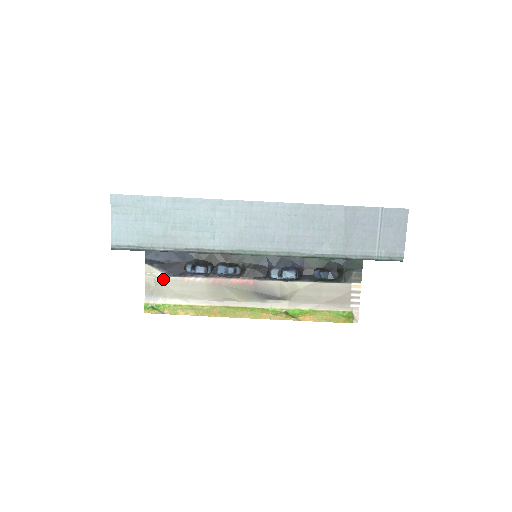
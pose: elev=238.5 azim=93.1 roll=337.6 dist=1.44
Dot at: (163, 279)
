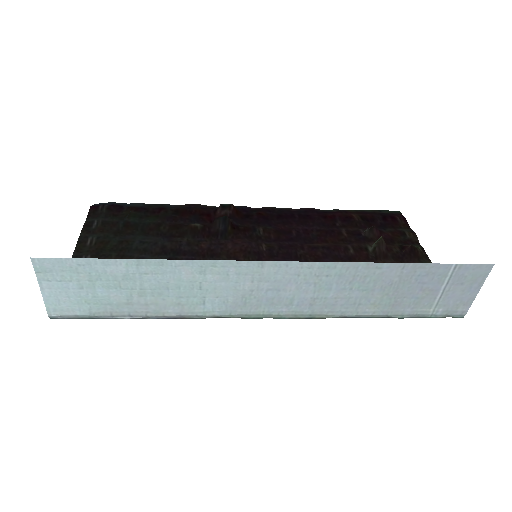
Dot at: occluded
